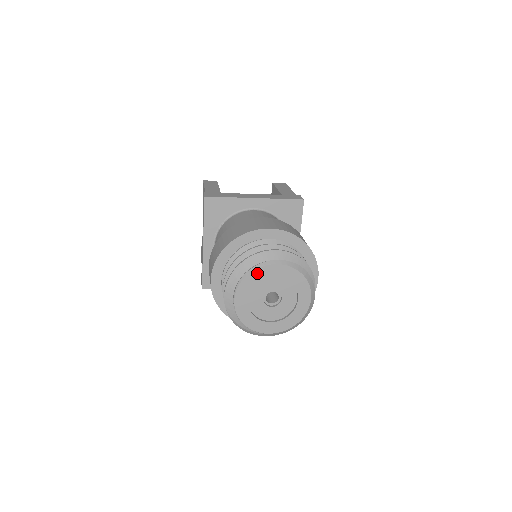
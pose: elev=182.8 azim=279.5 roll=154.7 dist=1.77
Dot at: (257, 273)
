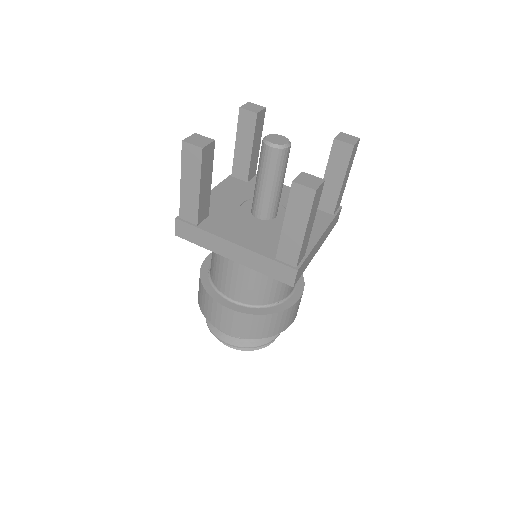
Dot at: occluded
